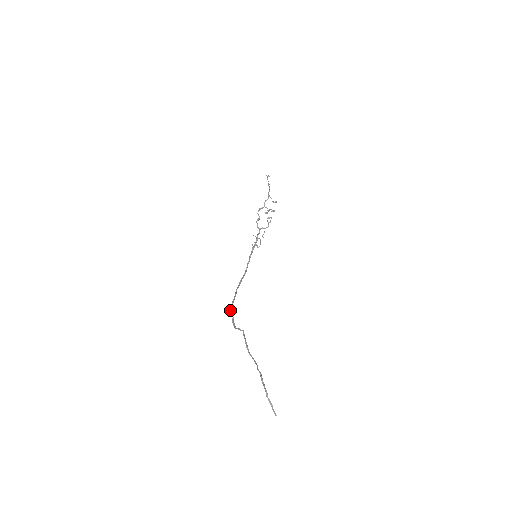
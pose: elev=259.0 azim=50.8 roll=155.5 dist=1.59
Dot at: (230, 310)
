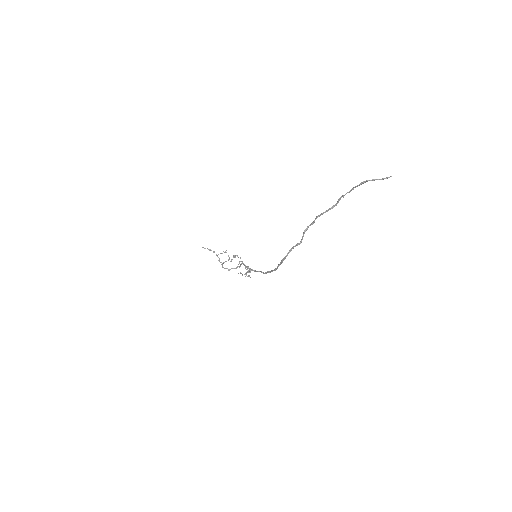
Dot at: (285, 258)
